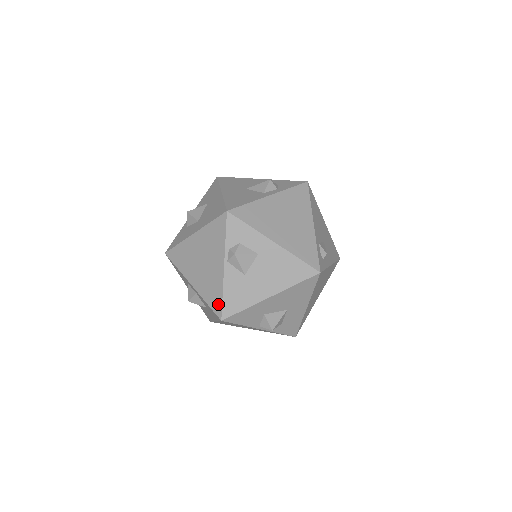
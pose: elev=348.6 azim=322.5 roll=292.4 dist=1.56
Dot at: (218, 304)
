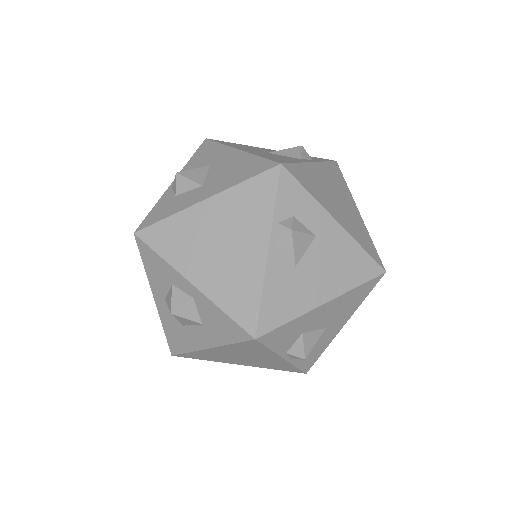
Dot at: (250, 312)
